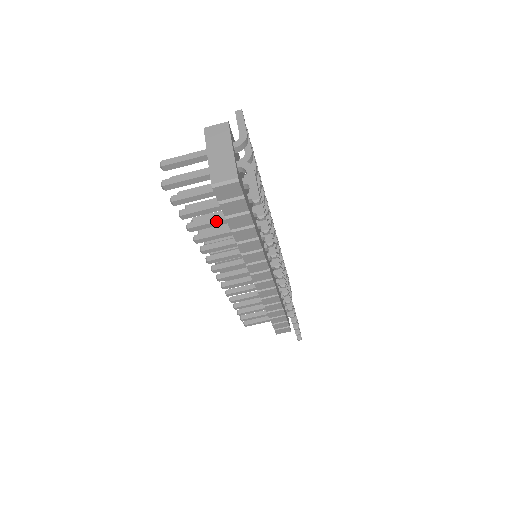
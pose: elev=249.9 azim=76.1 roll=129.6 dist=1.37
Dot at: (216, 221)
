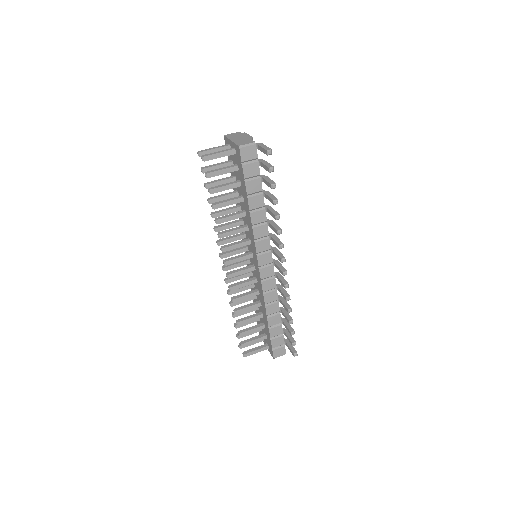
Dot at: (233, 199)
